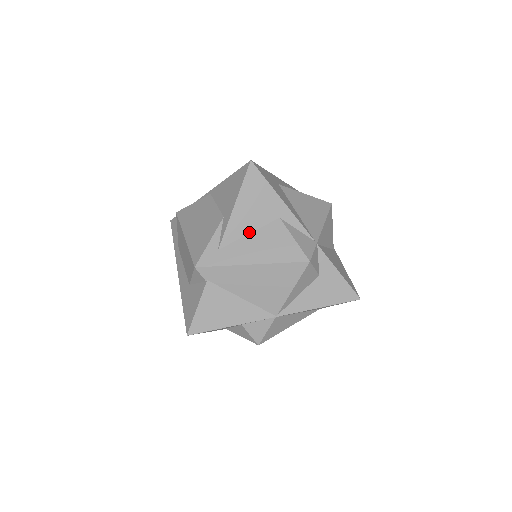
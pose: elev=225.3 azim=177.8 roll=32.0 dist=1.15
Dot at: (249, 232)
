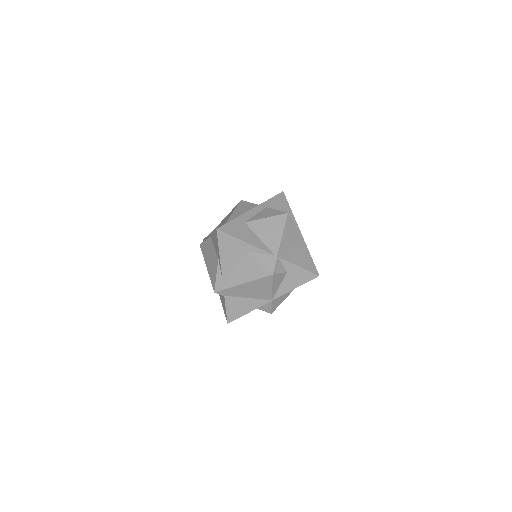
Dot at: (235, 265)
